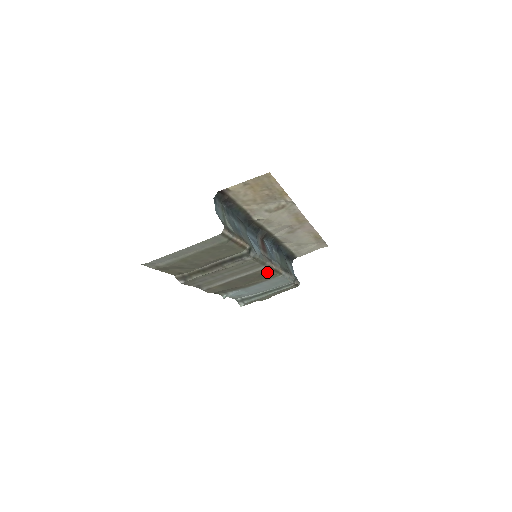
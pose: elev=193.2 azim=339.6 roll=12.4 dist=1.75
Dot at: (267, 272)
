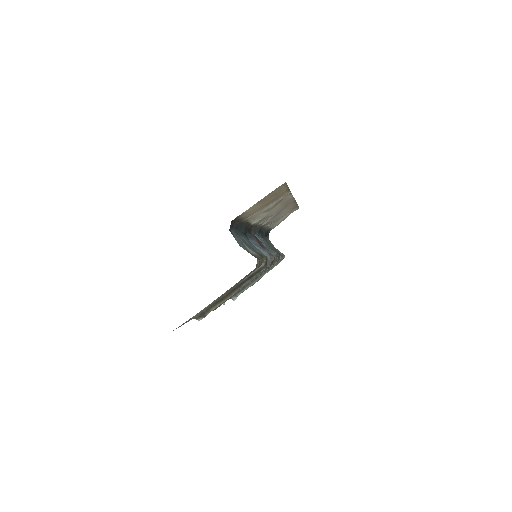
Dot at: occluded
